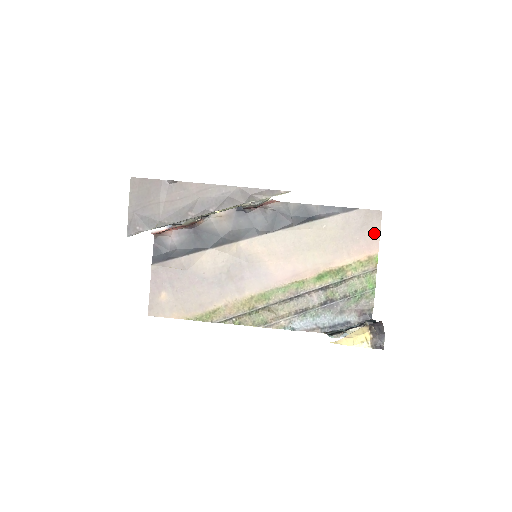
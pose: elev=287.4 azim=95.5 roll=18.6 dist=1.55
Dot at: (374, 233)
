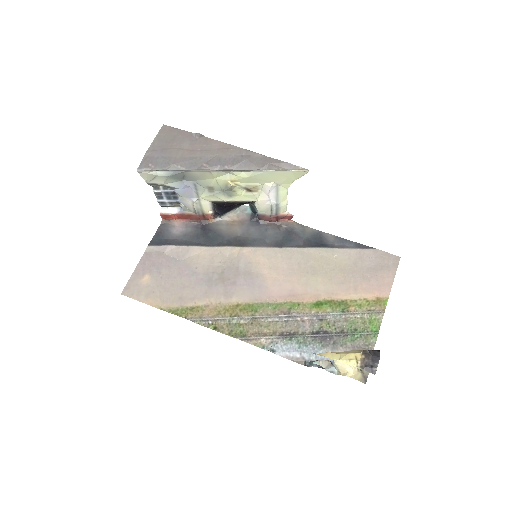
Dot at: (388, 276)
